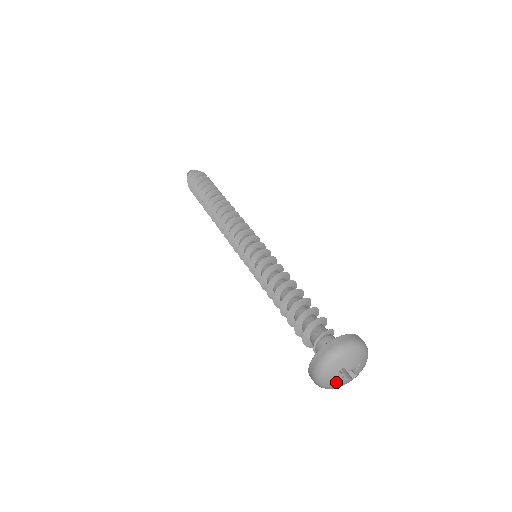
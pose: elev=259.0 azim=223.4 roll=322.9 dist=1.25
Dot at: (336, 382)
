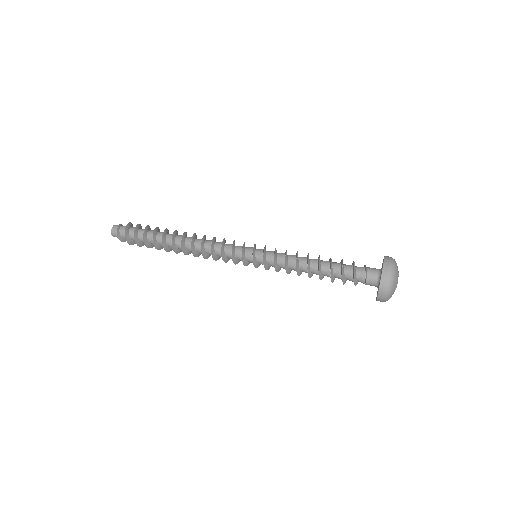
Dot at: occluded
